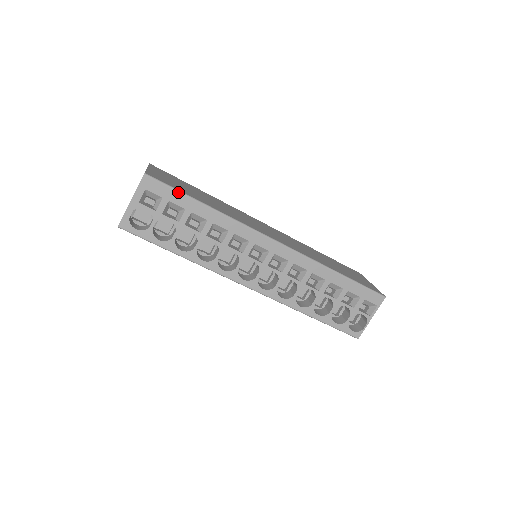
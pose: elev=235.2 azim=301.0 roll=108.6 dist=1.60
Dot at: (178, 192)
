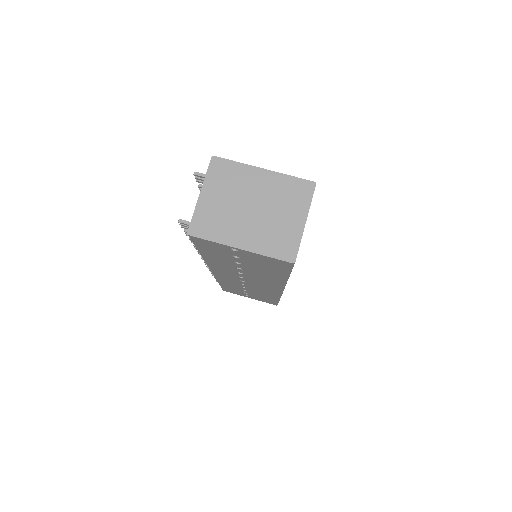
Dot at: occluded
